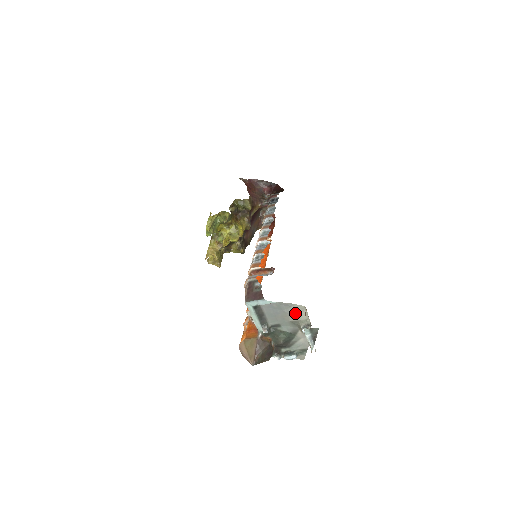
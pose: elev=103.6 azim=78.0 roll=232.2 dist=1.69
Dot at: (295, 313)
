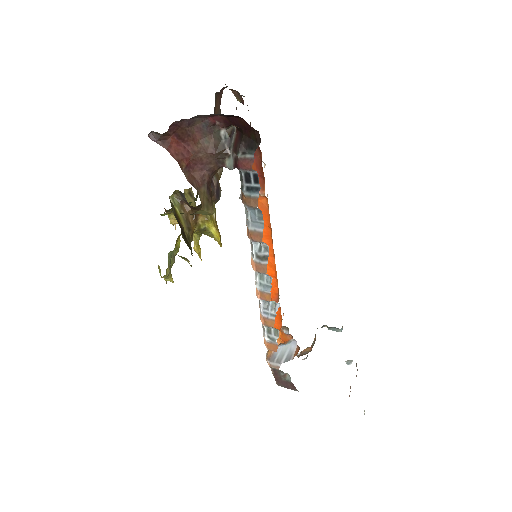
Dot at: occluded
